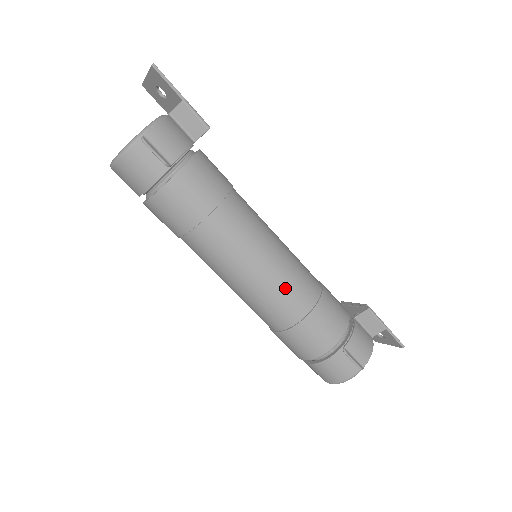
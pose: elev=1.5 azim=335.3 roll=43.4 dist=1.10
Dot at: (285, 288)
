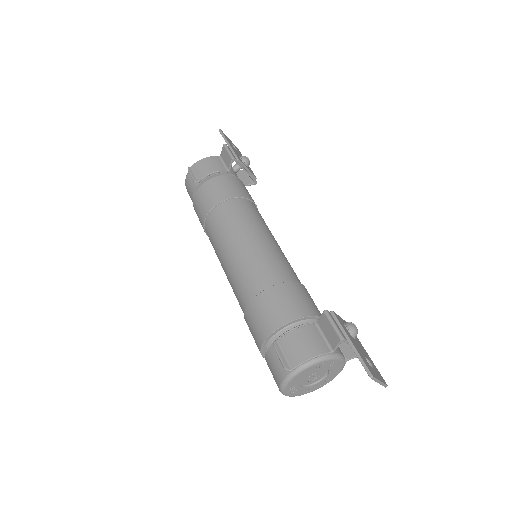
Dot at: (242, 271)
